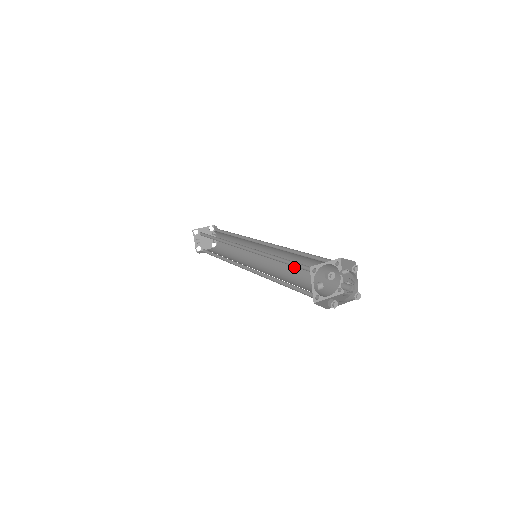
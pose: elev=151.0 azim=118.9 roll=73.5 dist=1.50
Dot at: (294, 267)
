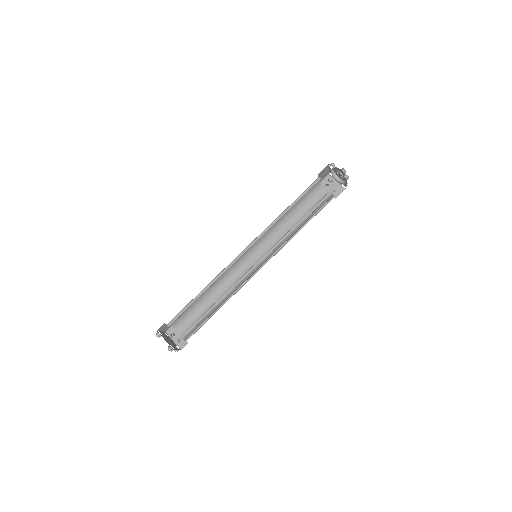
Dot at: occluded
